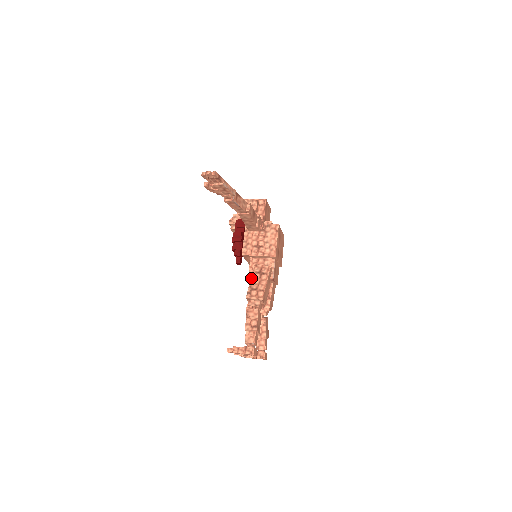
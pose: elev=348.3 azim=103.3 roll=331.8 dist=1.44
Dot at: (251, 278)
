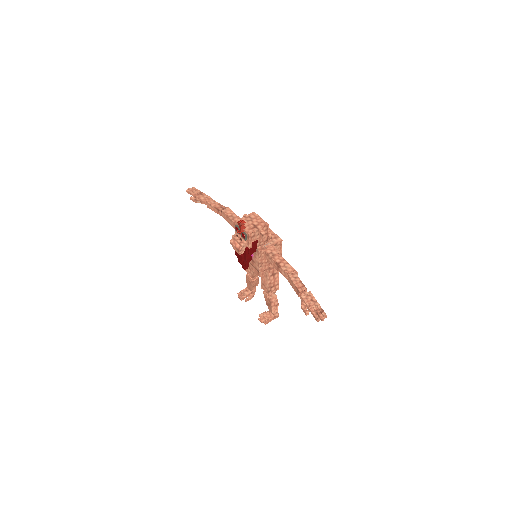
Dot at: (269, 282)
